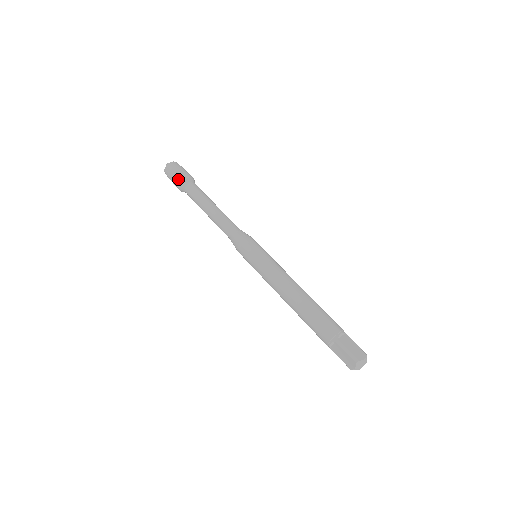
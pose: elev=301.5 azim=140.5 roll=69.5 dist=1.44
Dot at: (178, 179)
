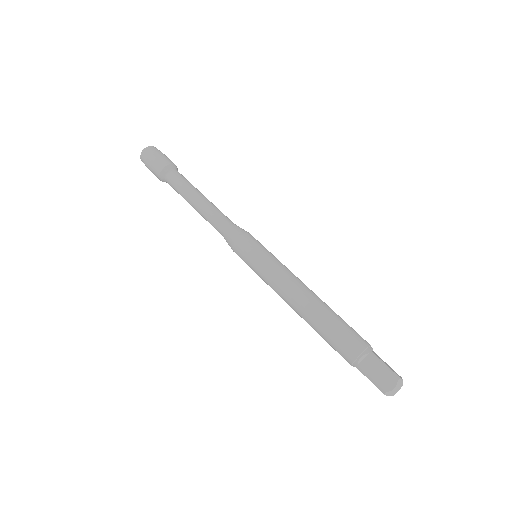
Dot at: (163, 161)
